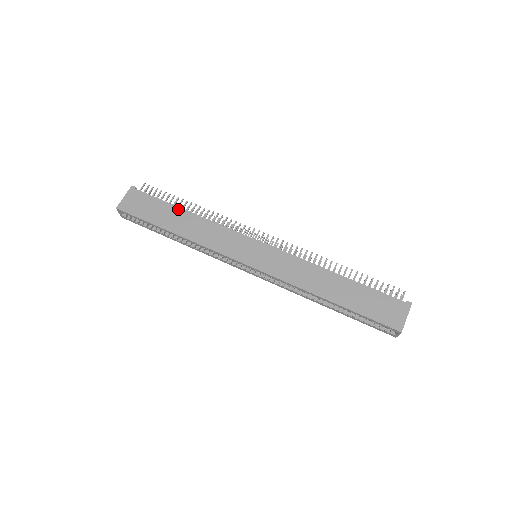
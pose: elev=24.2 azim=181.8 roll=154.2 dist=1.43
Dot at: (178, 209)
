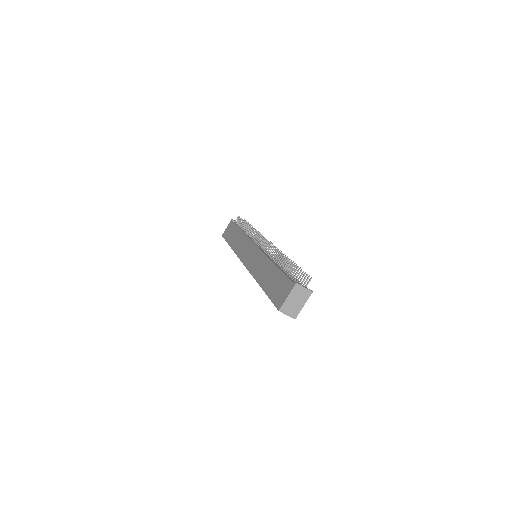
Dot at: (238, 229)
